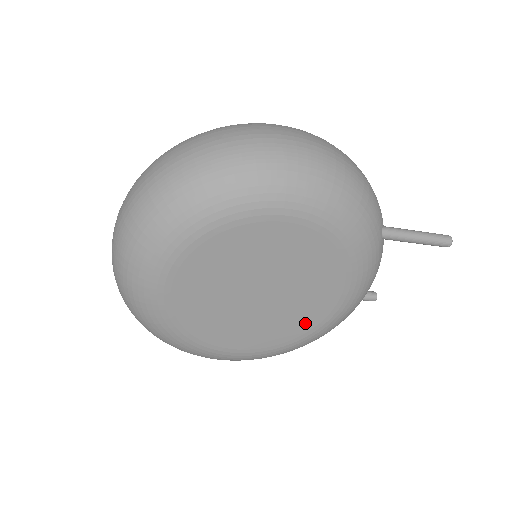
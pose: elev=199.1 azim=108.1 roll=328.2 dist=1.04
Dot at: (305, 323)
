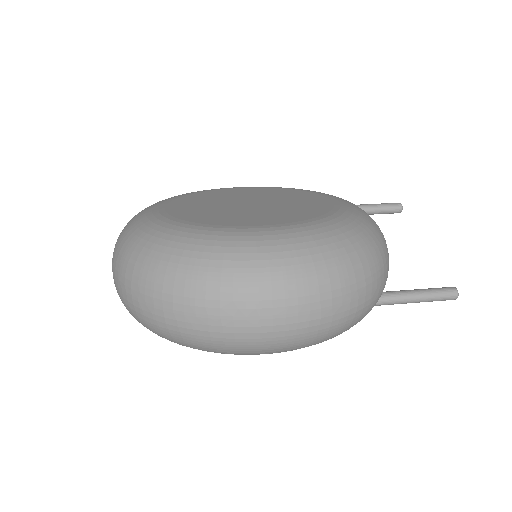
Dot at: occluded
